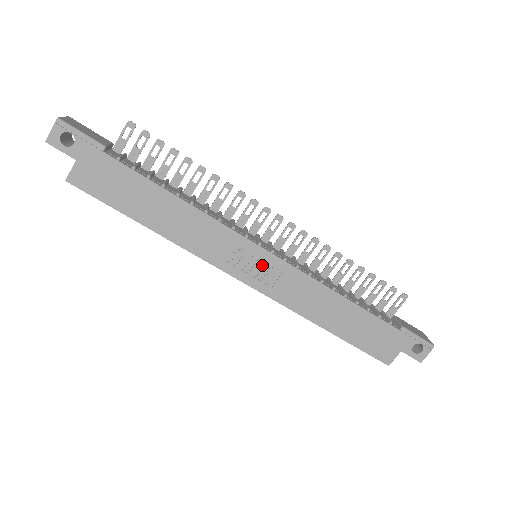
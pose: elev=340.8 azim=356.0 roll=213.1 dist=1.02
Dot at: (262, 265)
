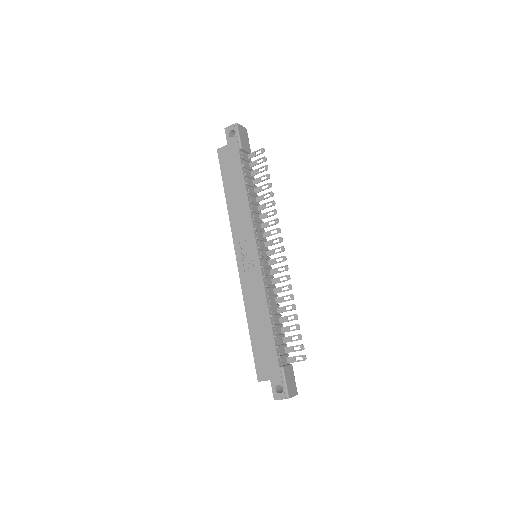
Dot at: (251, 259)
